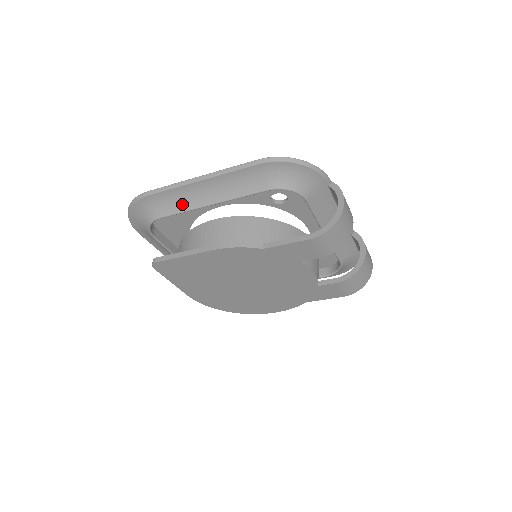
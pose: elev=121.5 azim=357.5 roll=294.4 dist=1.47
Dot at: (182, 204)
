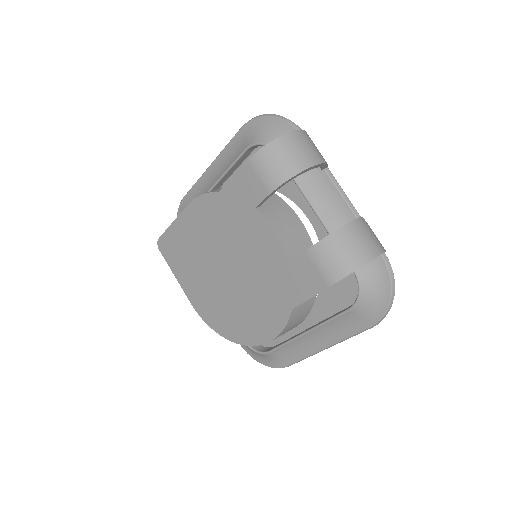
Dot at: occluded
